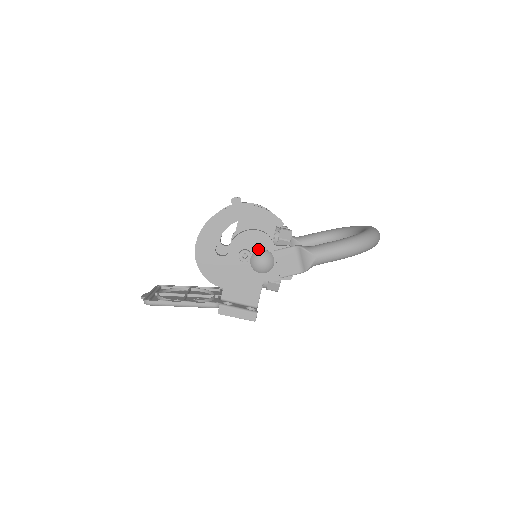
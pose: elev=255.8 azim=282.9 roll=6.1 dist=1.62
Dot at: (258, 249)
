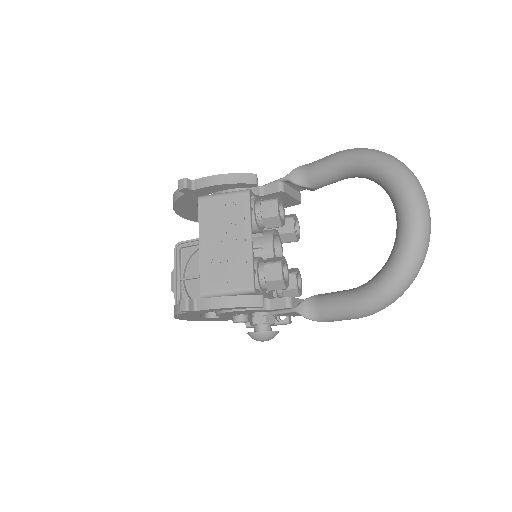
Dot at: (251, 313)
